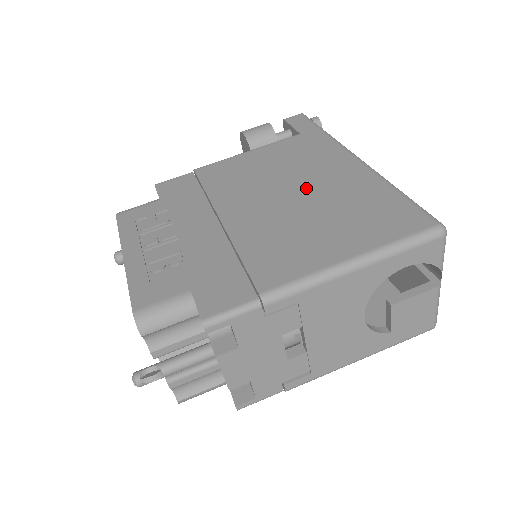
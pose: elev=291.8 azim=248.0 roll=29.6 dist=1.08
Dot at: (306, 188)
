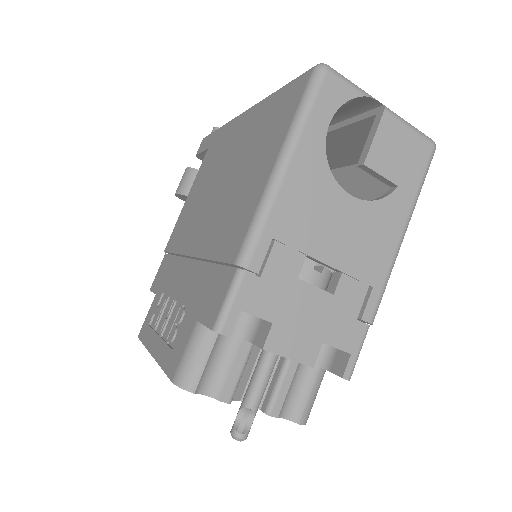
Dot at: (226, 169)
